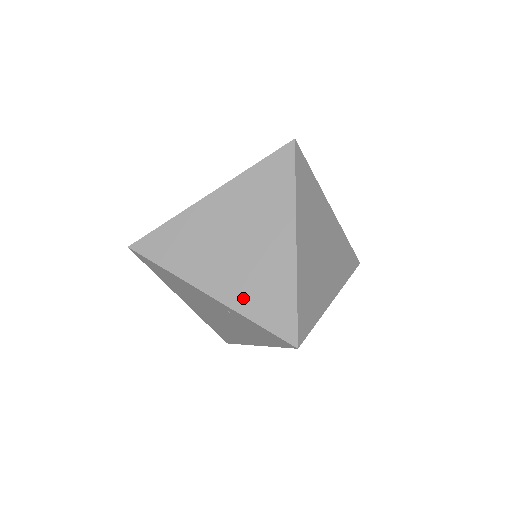
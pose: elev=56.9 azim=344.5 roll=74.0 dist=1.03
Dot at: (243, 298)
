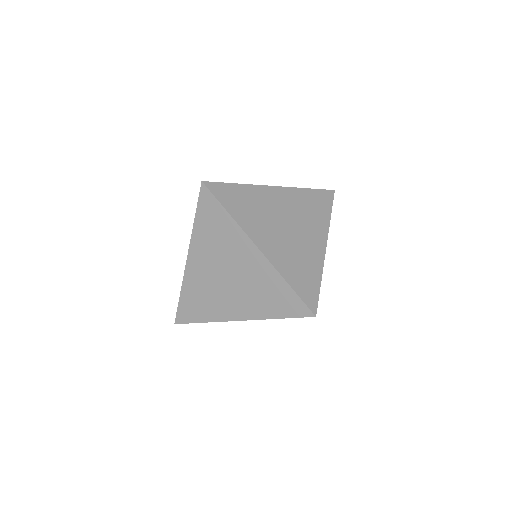
Dot at: (260, 308)
